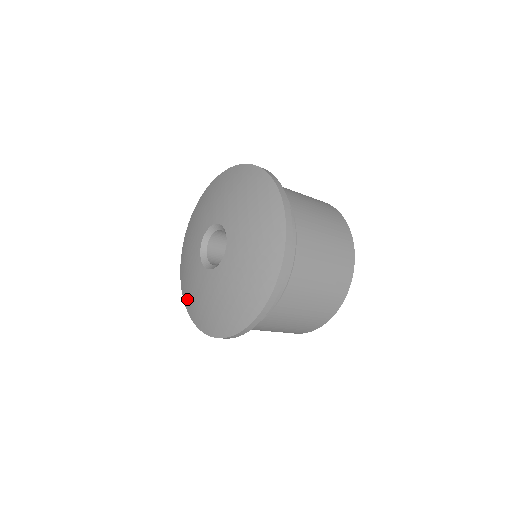
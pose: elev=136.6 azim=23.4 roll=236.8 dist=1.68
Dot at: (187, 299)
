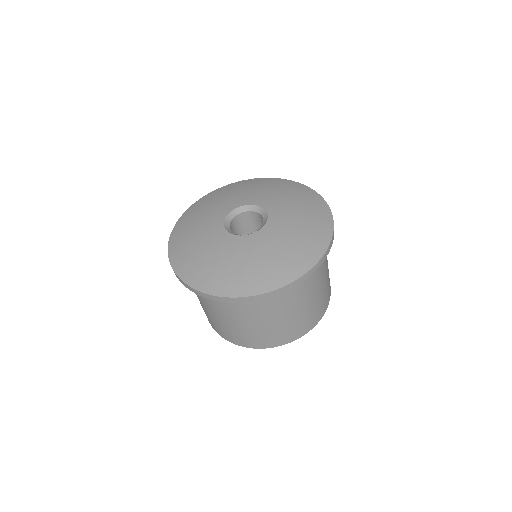
Dot at: (179, 233)
